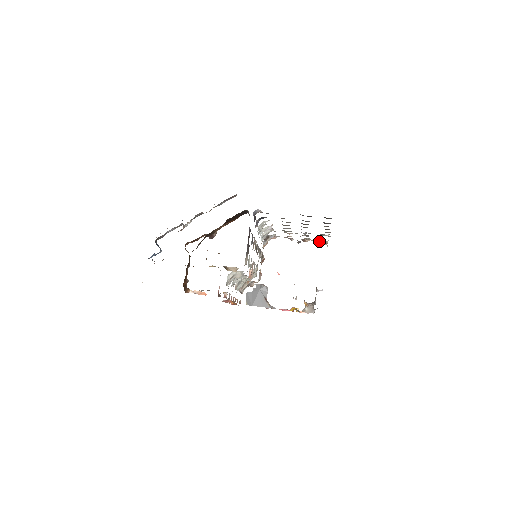
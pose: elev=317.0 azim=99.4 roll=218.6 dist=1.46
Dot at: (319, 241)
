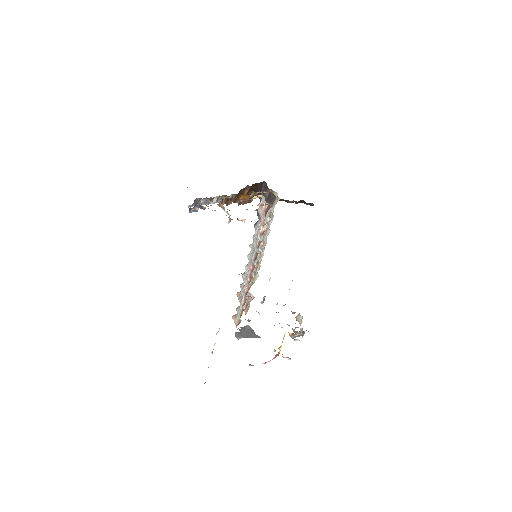
Dot at: occluded
